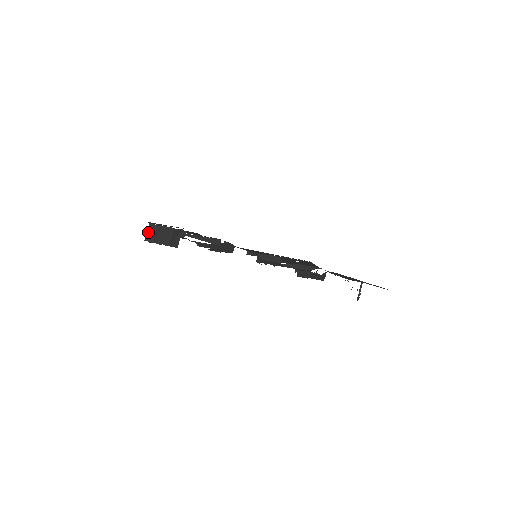
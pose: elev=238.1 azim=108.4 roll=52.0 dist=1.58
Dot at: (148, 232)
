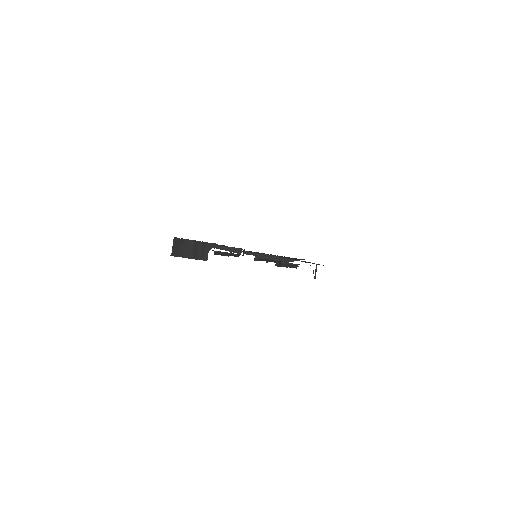
Dot at: (173, 247)
